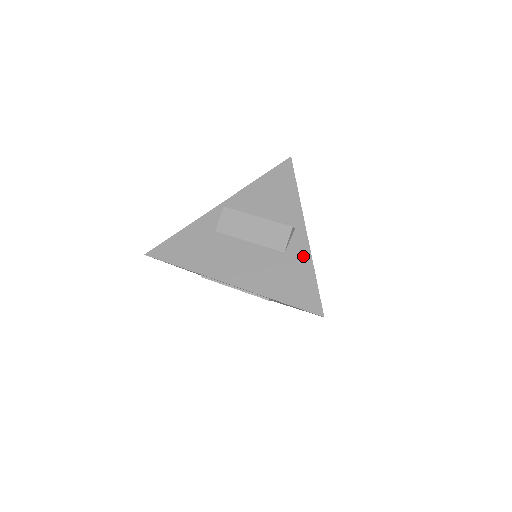
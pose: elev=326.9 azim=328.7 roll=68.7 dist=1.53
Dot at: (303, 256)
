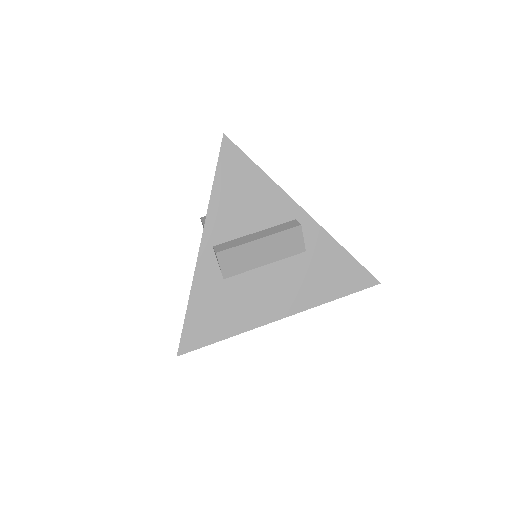
Dot at: (325, 242)
